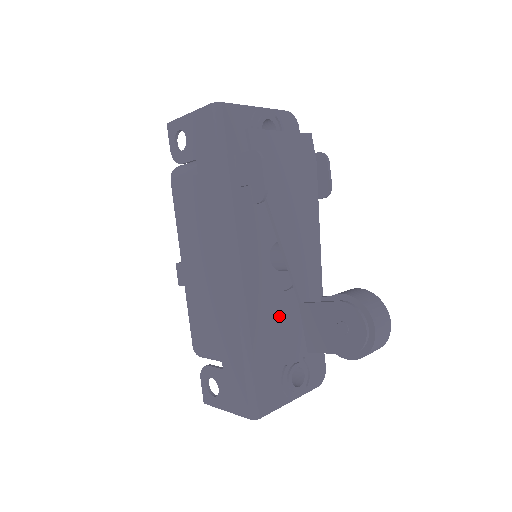
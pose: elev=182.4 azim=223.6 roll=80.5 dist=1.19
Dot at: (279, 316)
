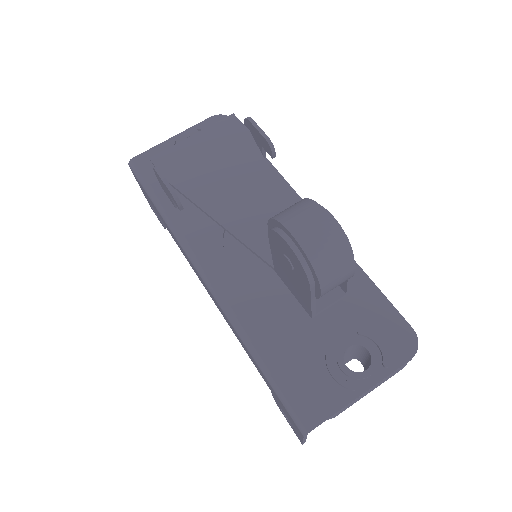
Dot at: (288, 299)
